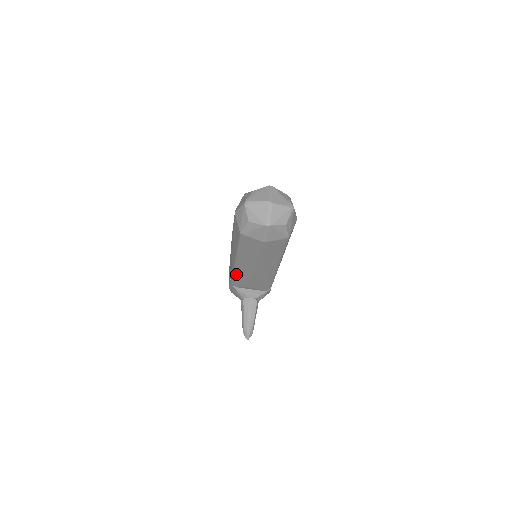
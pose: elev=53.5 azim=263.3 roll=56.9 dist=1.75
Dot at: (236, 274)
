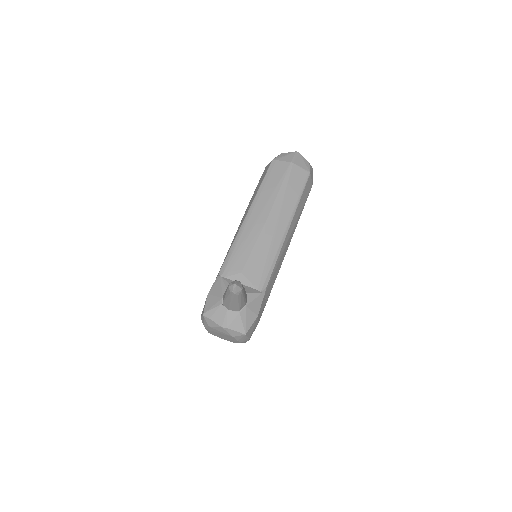
Dot at: (238, 239)
